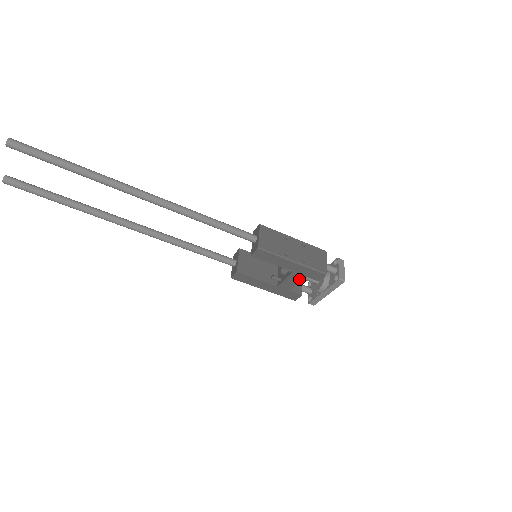
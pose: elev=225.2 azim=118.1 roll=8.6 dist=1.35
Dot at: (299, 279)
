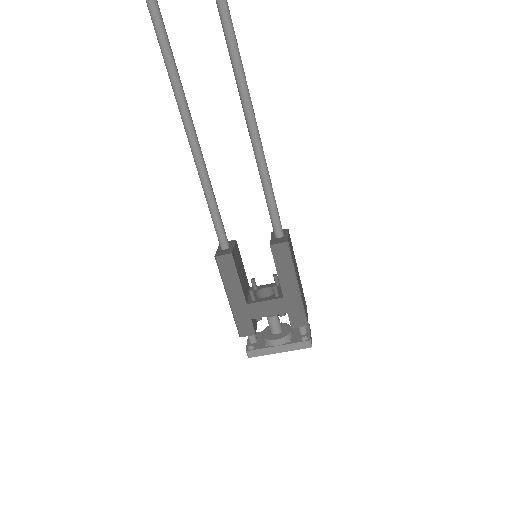
Dot at: (277, 311)
